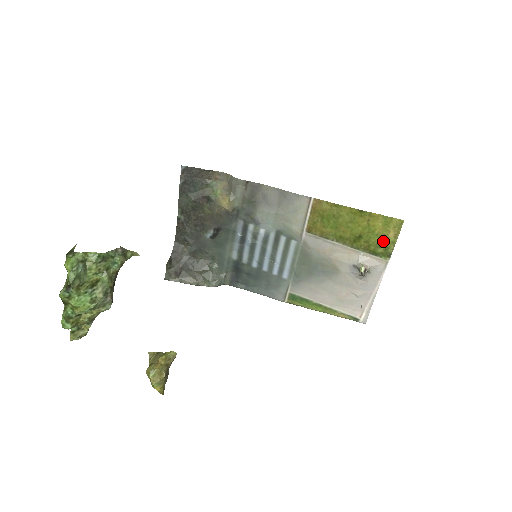
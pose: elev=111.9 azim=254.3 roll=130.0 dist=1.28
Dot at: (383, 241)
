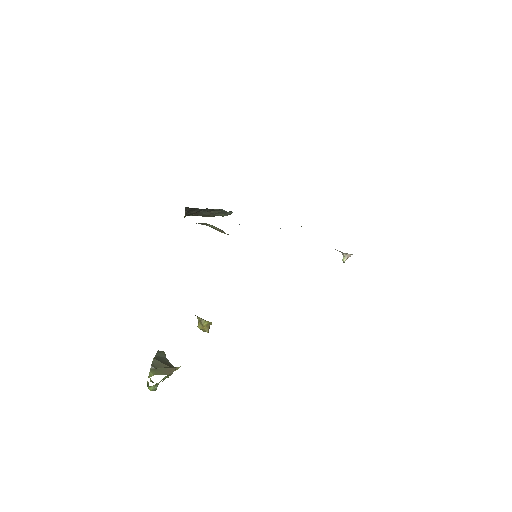
Dot at: occluded
